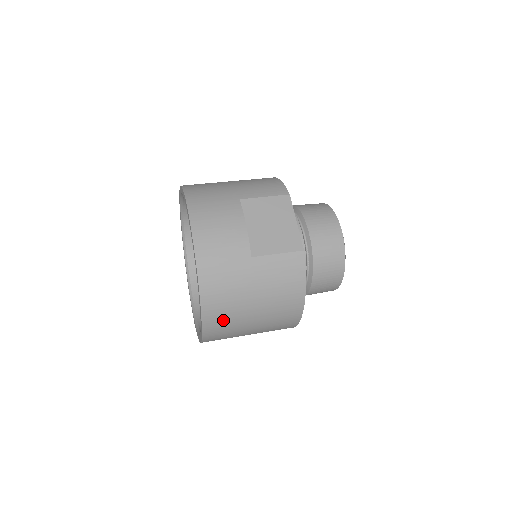
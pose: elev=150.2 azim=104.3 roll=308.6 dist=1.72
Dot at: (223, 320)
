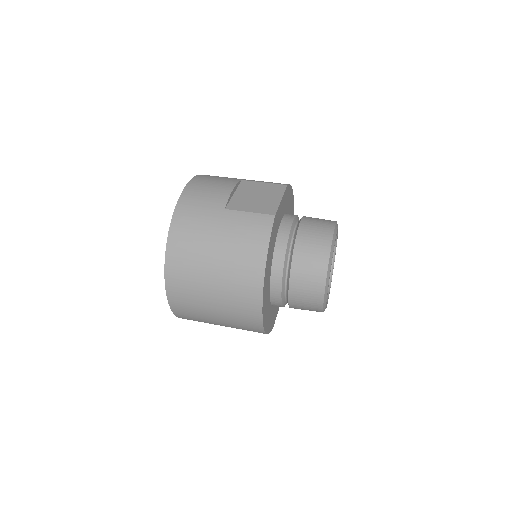
Dot at: (184, 264)
